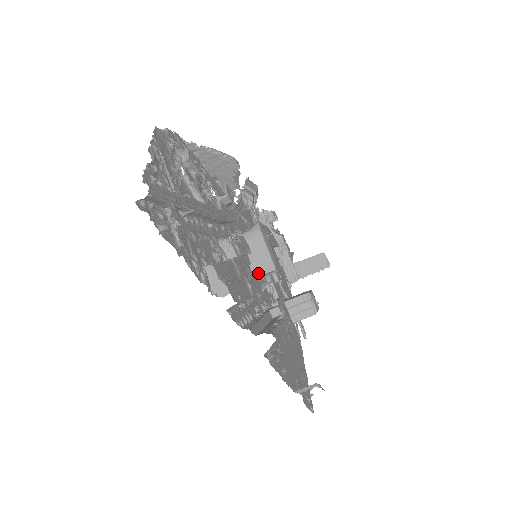
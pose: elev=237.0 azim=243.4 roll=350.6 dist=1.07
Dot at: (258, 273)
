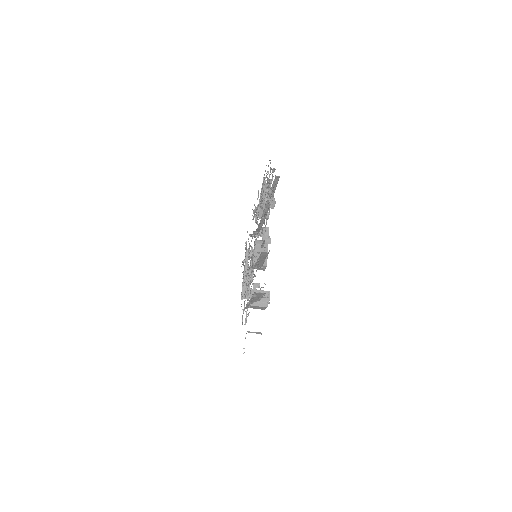
Dot at: occluded
